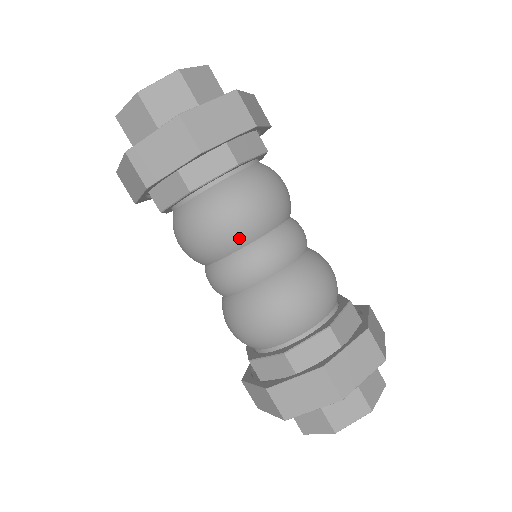
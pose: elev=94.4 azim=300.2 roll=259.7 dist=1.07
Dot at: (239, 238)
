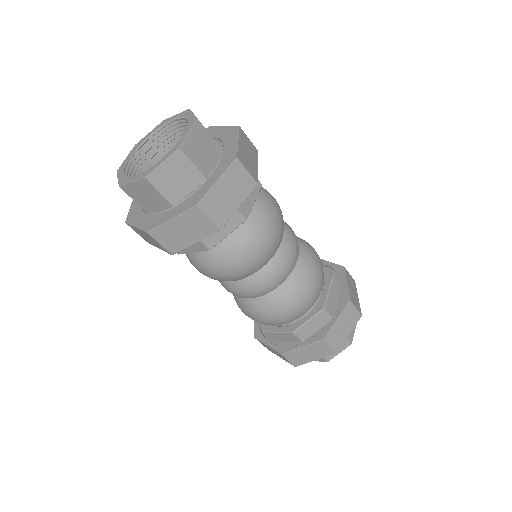
Dot at: (252, 270)
